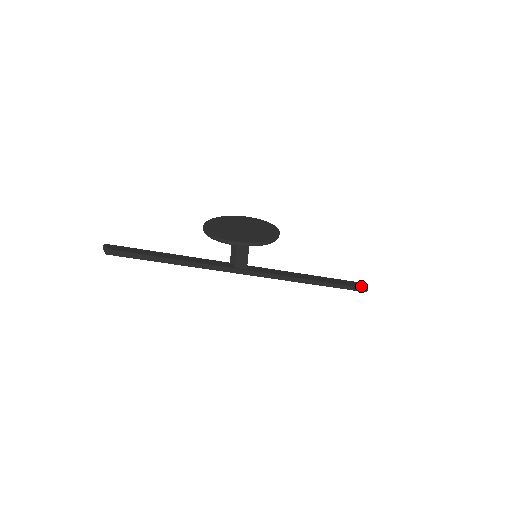
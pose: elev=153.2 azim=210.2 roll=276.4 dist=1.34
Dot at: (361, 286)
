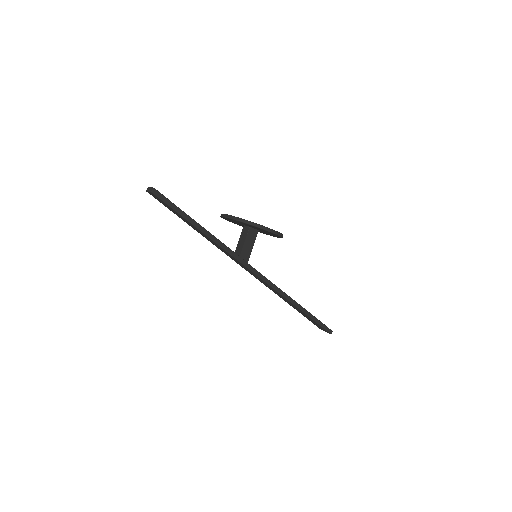
Dot at: occluded
